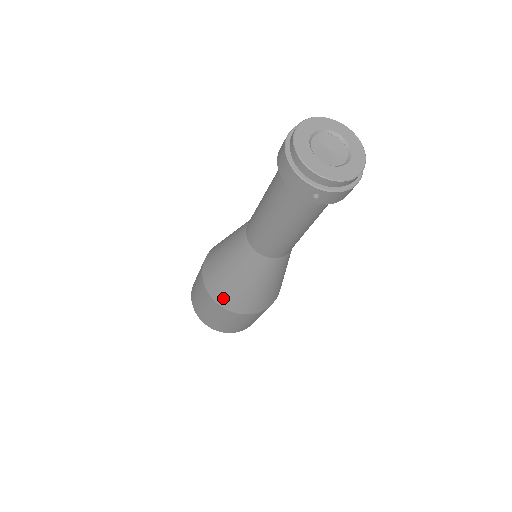
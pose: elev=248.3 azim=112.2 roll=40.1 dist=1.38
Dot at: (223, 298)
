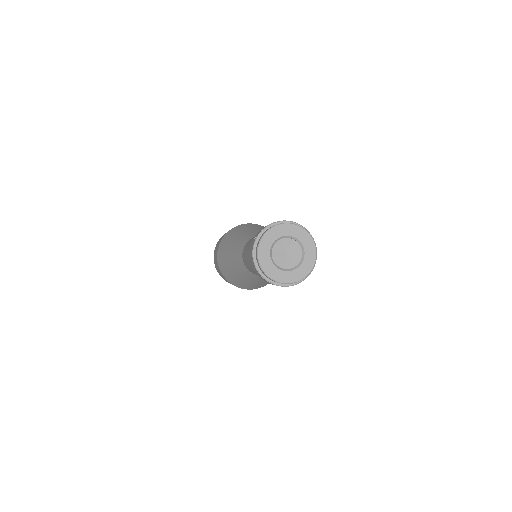
Dot at: (238, 285)
